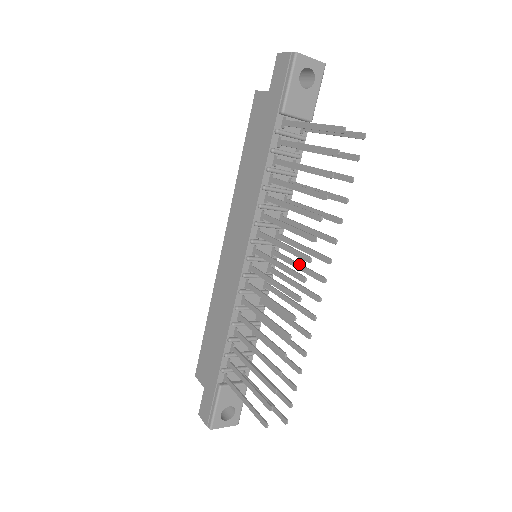
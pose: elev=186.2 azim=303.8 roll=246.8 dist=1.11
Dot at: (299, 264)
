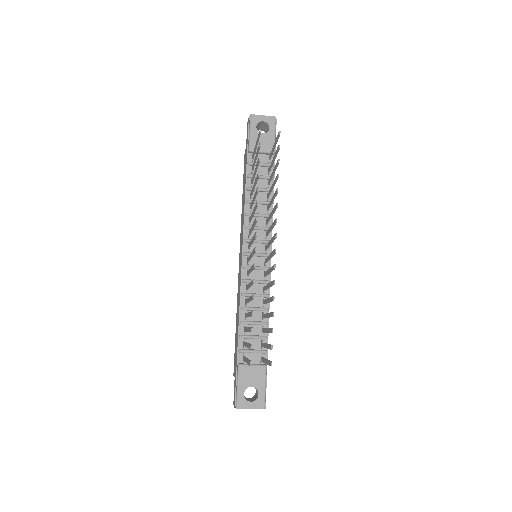
Dot at: (270, 240)
